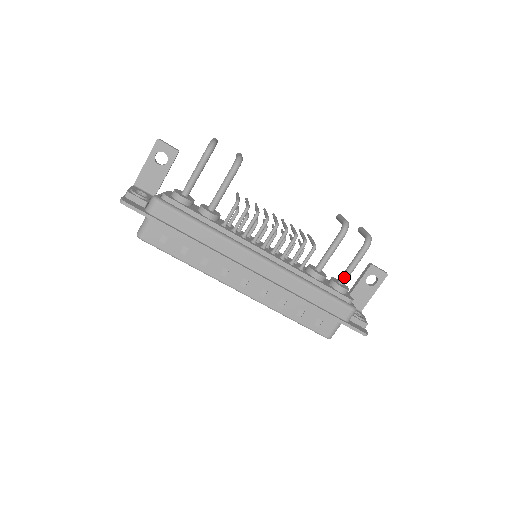
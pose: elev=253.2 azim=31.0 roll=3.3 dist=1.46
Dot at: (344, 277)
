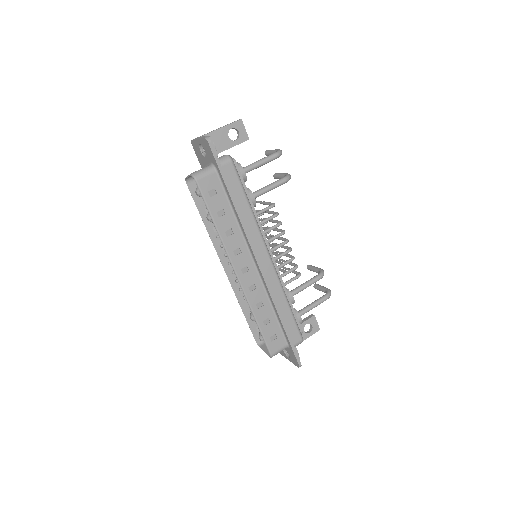
Dot at: (303, 311)
